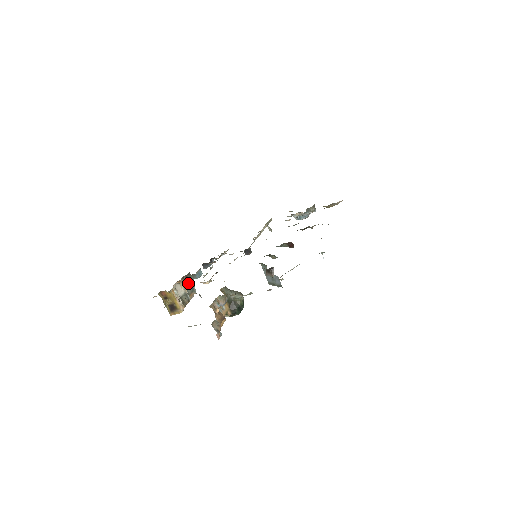
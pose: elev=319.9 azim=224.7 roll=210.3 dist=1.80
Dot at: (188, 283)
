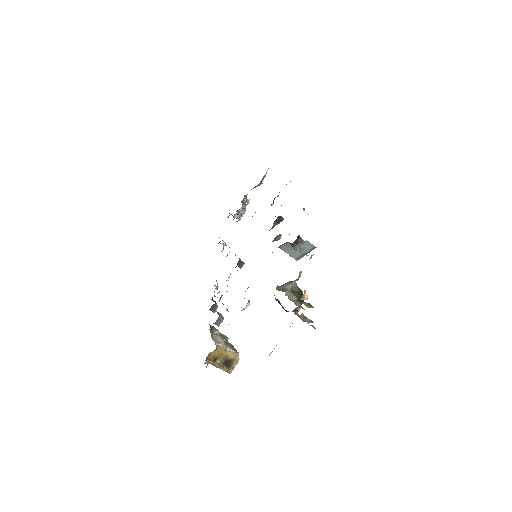
Dot at: occluded
